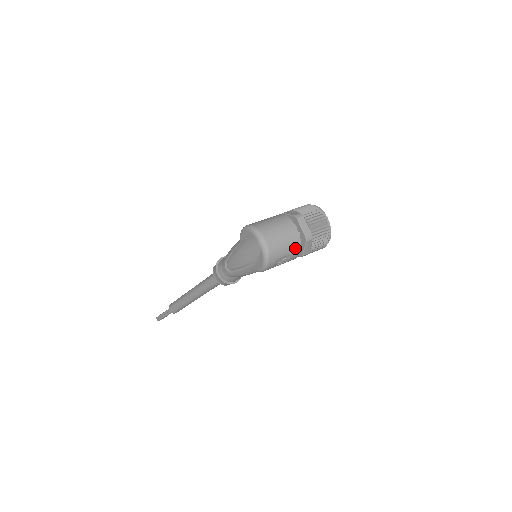
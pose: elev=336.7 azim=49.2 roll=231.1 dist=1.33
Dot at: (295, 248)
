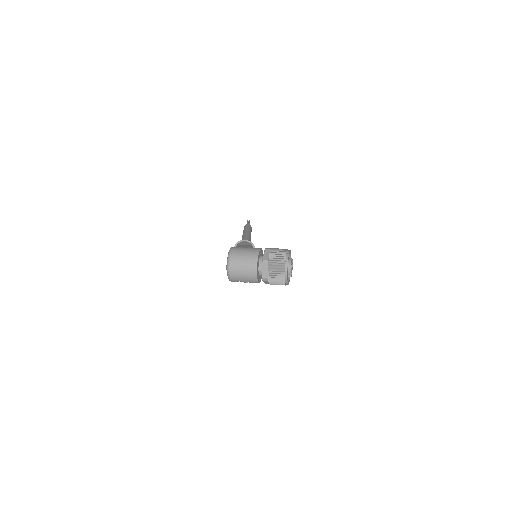
Dot at: (253, 280)
